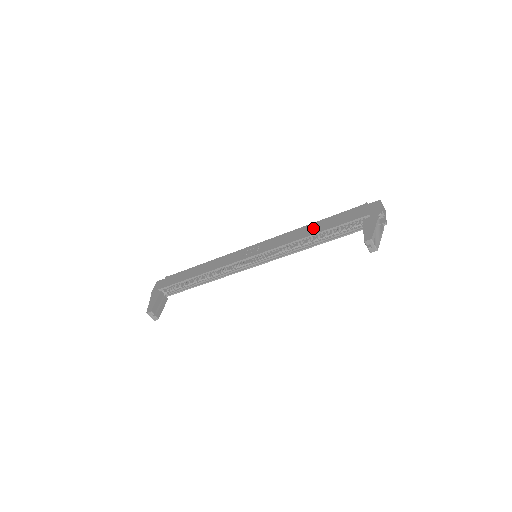
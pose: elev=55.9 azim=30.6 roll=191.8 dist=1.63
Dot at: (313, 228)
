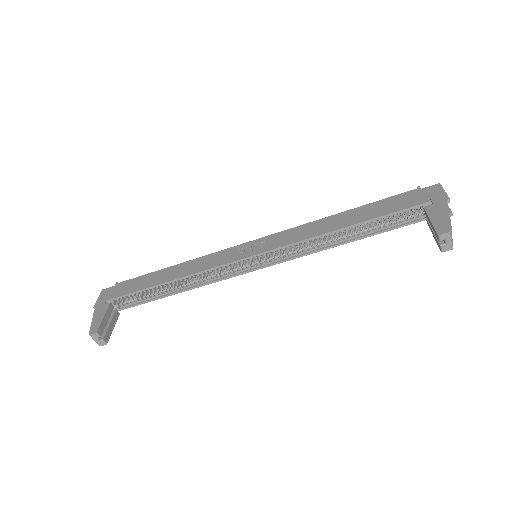
Dot at: (344, 219)
